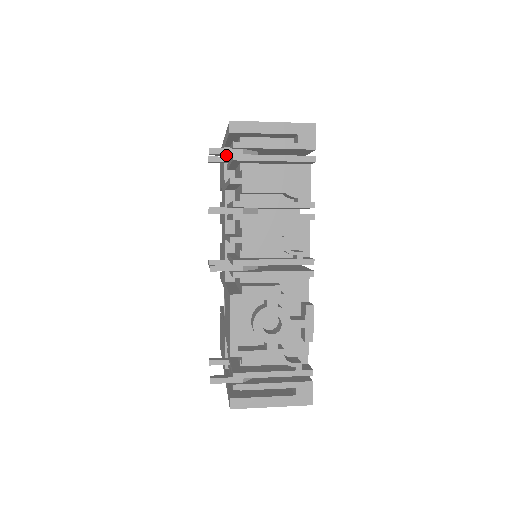
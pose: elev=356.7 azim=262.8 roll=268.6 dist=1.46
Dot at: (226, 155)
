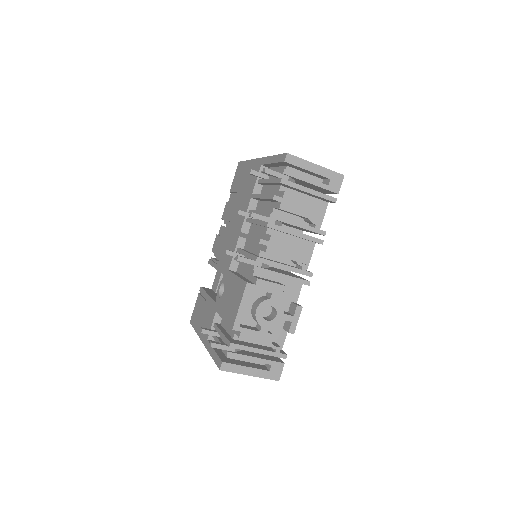
Dot at: (275, 176)
